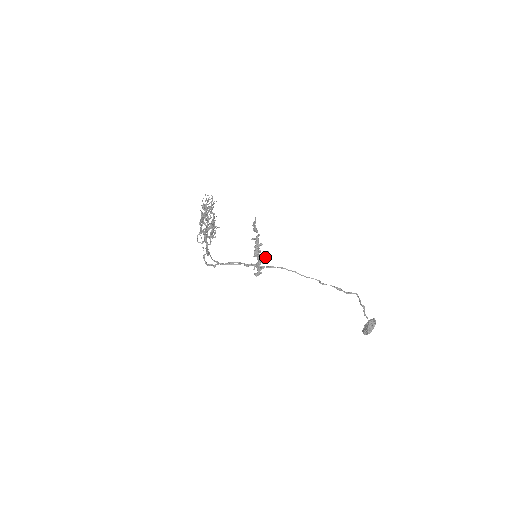
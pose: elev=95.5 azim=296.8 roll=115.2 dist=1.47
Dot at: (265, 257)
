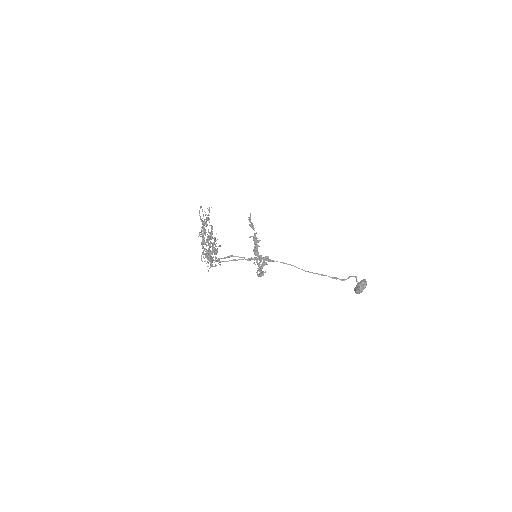
Dot at: (266, 263)
